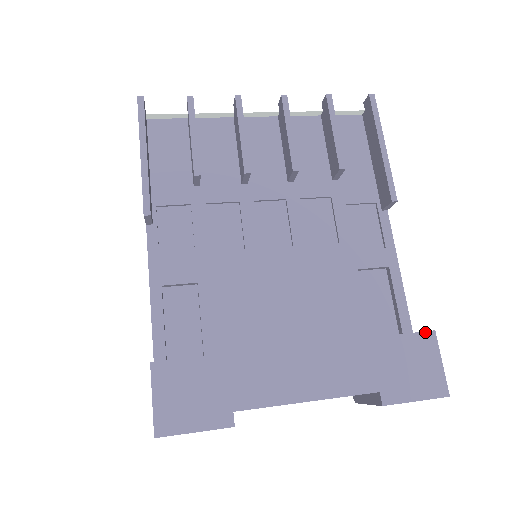
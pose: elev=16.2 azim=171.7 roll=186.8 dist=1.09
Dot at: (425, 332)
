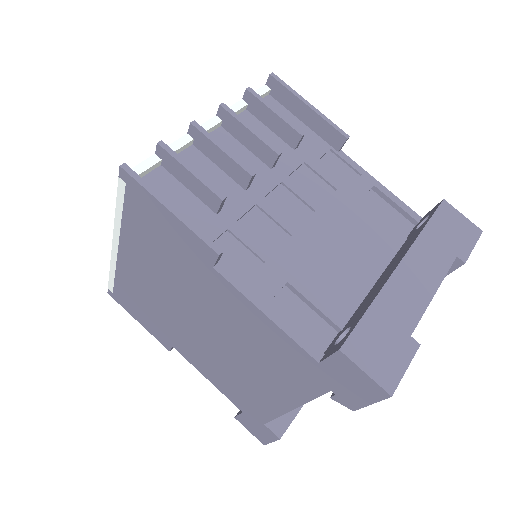
Dot at: (441, 204)
